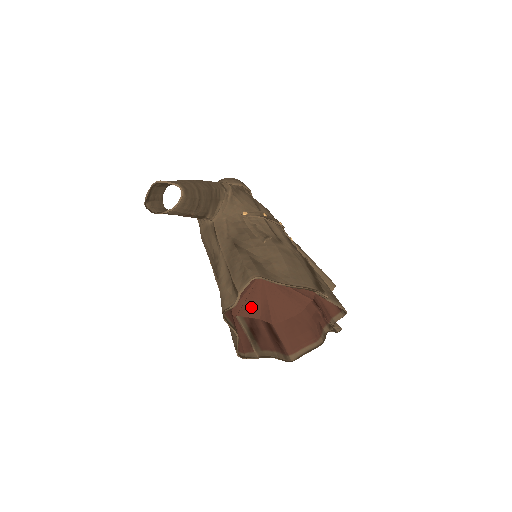
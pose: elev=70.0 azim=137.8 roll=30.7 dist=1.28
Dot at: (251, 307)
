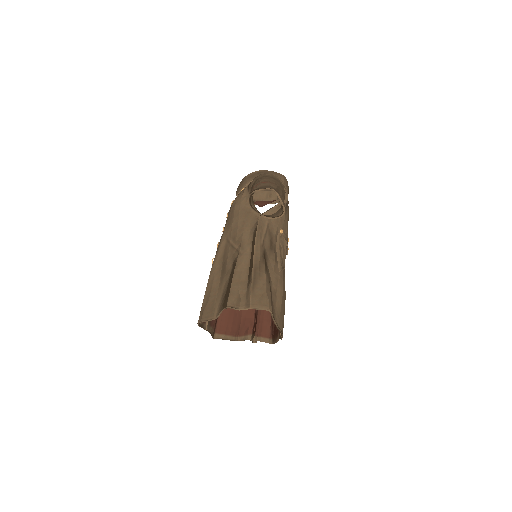
Dot at: occluded
